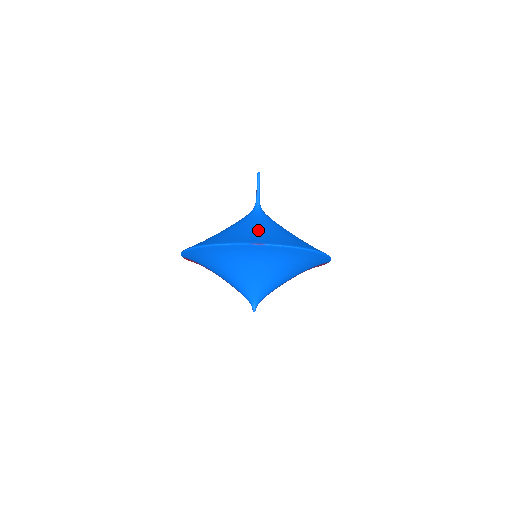
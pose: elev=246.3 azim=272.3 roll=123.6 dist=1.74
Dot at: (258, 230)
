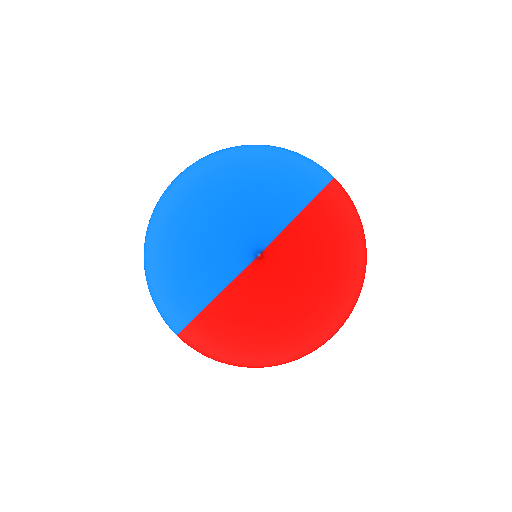
Dot at: occluded
